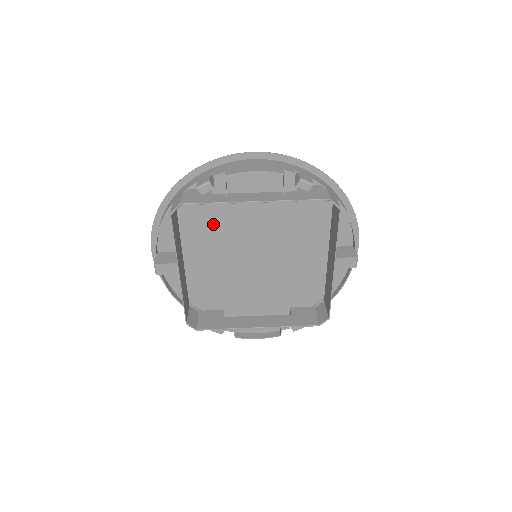
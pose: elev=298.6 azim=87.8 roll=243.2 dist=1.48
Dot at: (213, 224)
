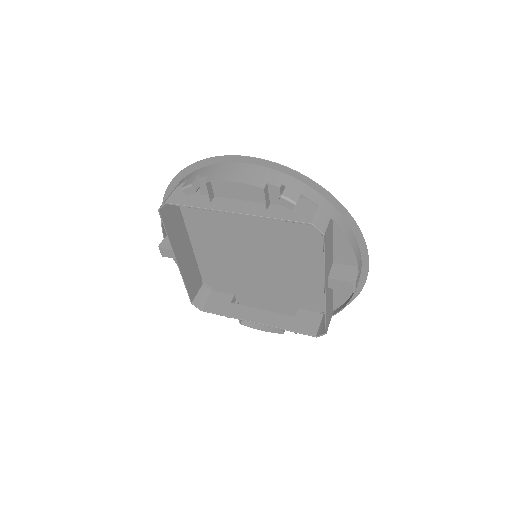
Dot at: (213, 219)
